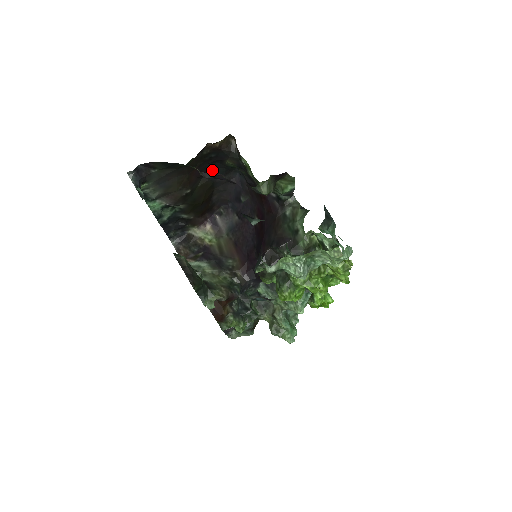
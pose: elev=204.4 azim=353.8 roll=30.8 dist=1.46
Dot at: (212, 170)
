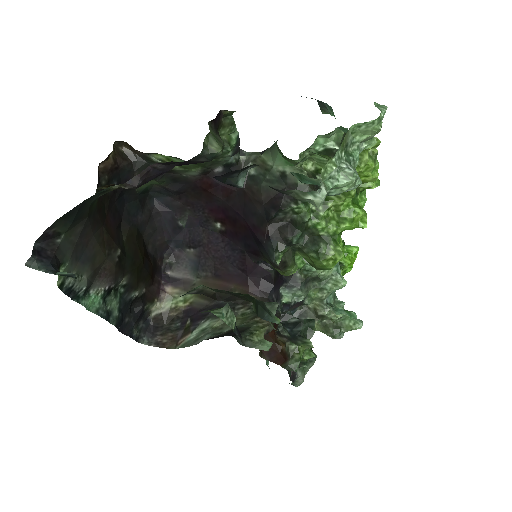
Dot at: (125, 210)
